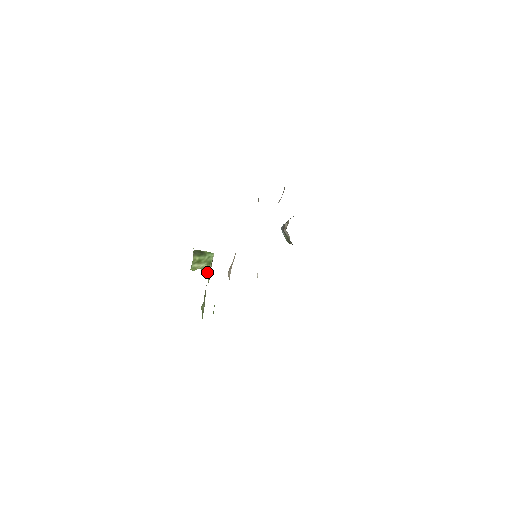
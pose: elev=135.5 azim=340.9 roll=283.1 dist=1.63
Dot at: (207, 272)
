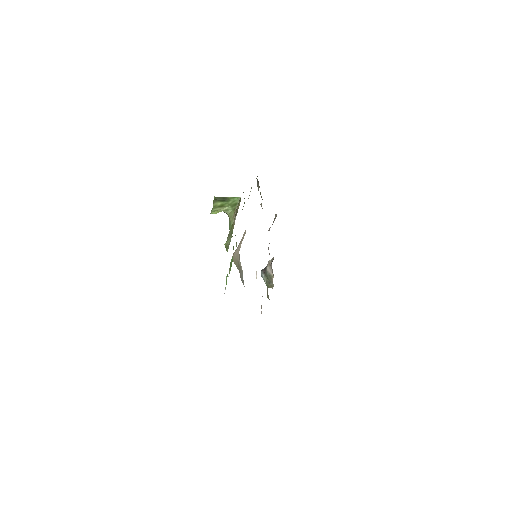
Dot at: (231, 214)
